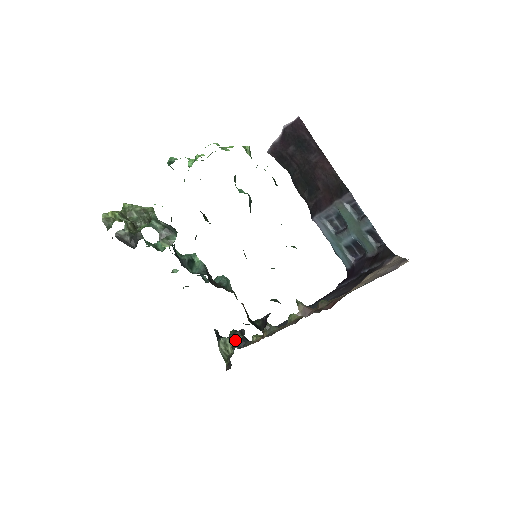
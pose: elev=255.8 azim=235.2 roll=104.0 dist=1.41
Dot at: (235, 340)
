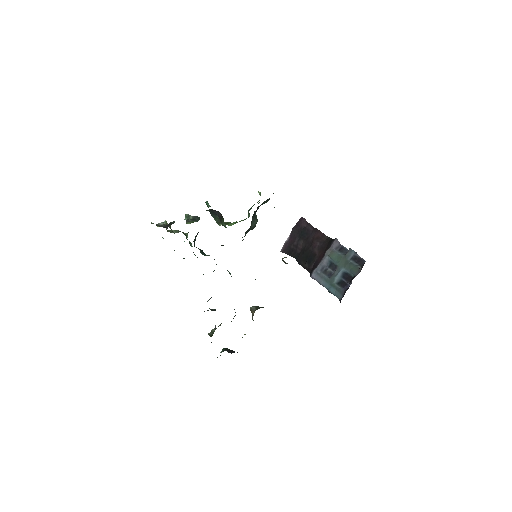
Dot at: occluded
